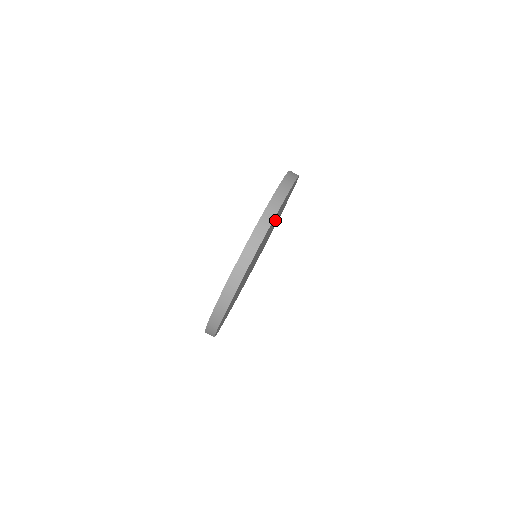
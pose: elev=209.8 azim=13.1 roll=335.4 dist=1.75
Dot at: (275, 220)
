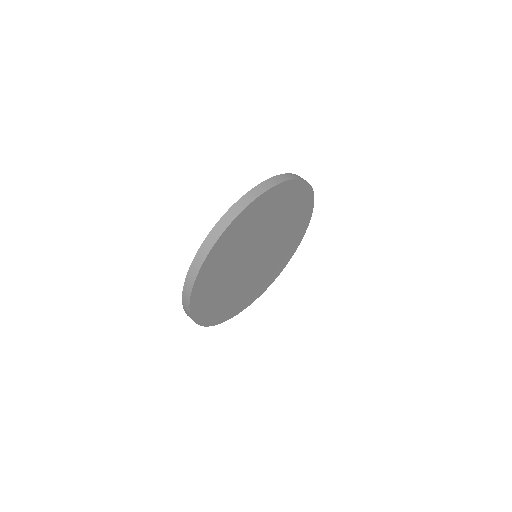
Dot at: (281, 220)
